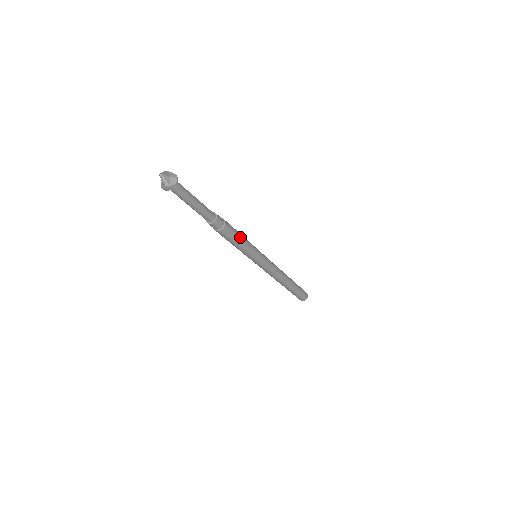
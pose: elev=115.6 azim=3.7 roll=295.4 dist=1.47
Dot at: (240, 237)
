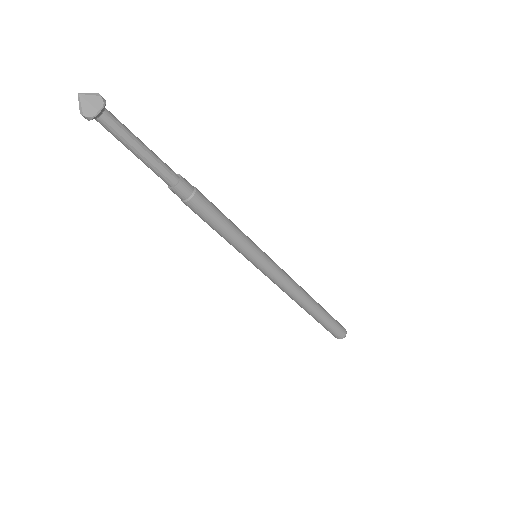
Dot at: (218, 225)
